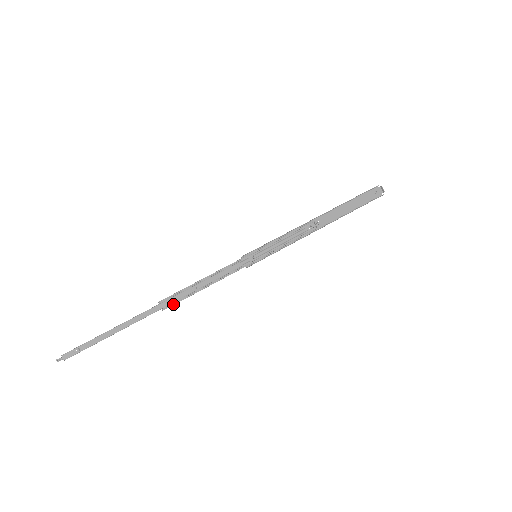
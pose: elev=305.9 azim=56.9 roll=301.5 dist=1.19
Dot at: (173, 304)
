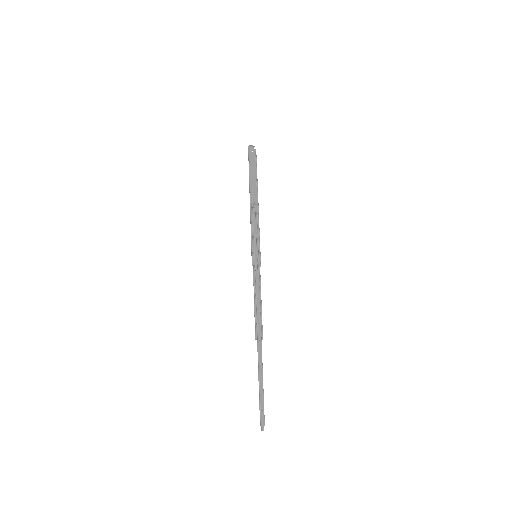
Dot at: (262, 330)
